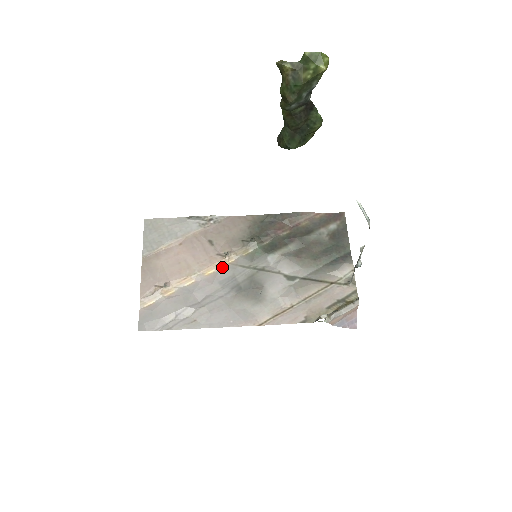
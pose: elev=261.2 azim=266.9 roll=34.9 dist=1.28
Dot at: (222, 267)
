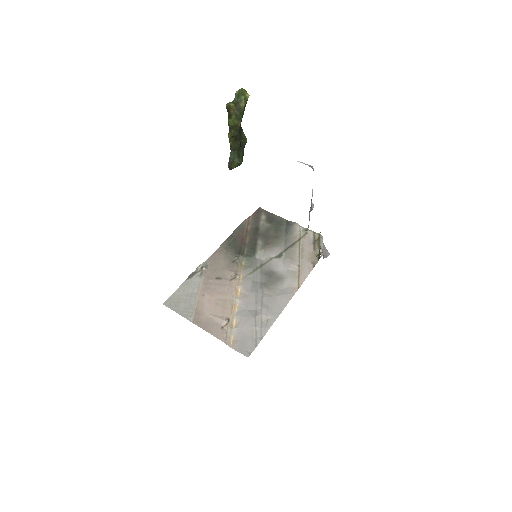
Dot at: (241, 284)
